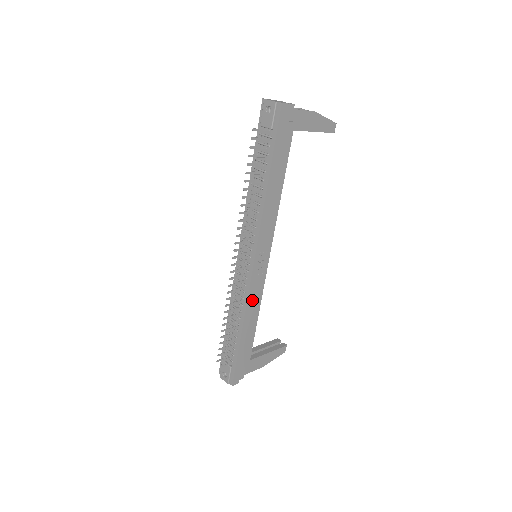
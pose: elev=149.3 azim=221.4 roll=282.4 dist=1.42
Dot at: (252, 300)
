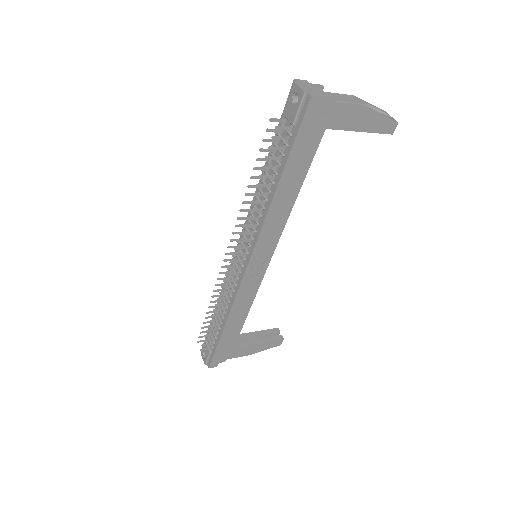
Dot at: (241, 300)
